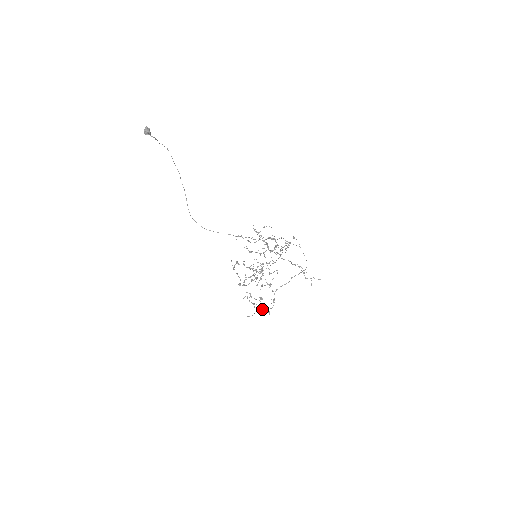
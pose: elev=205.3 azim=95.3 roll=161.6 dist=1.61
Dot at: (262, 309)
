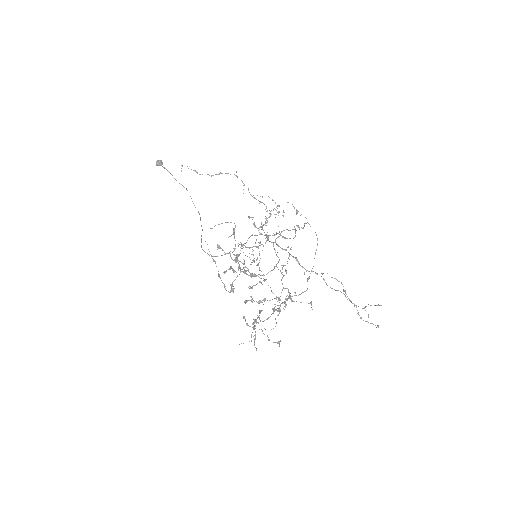
Dot at: (267, 336)
